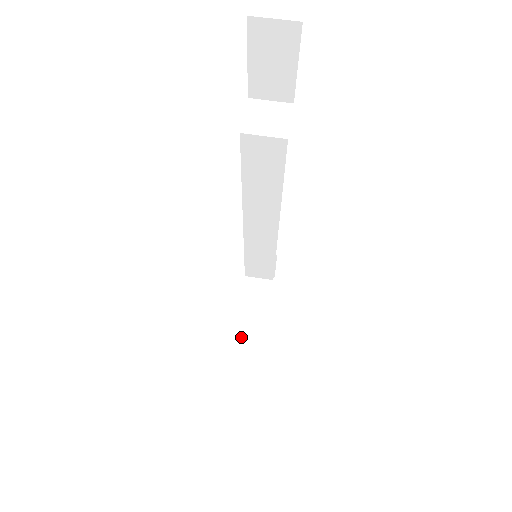
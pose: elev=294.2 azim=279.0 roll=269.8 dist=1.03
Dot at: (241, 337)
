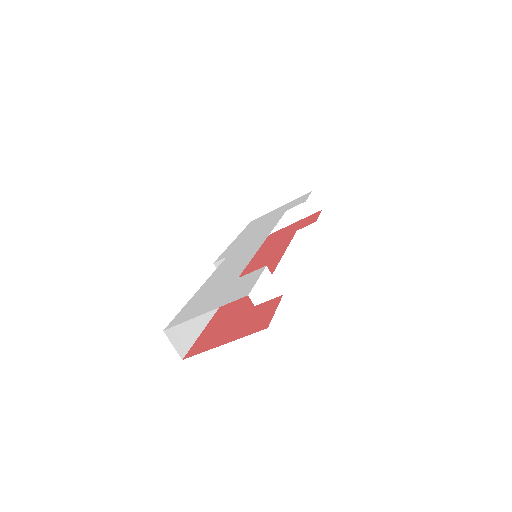
Dot at: occluded
